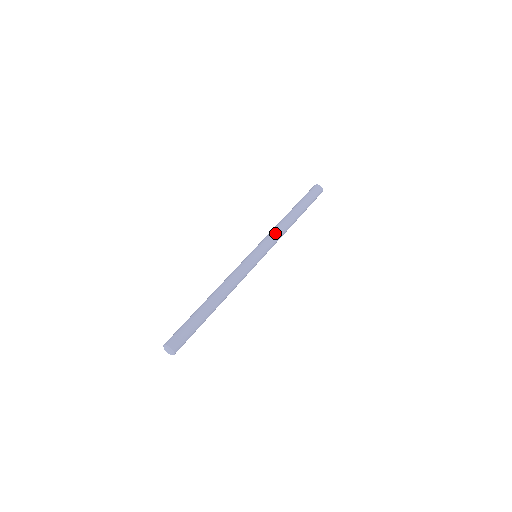
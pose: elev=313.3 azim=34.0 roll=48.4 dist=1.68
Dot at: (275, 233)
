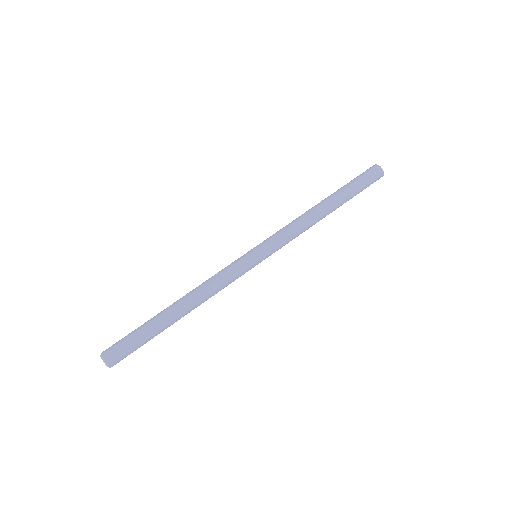
Dot at: (294, 234)
